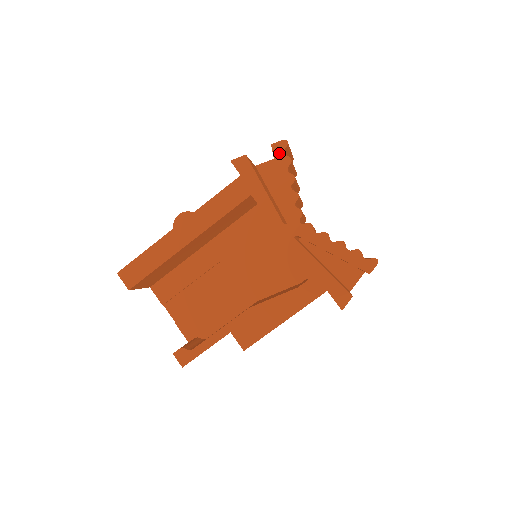
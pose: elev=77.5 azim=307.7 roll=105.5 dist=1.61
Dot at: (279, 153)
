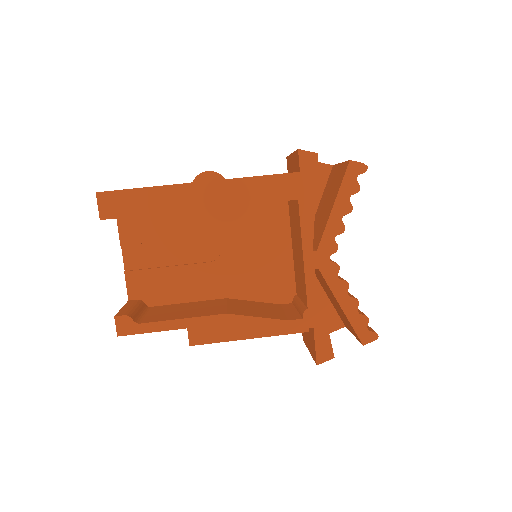
Dot at: (352, 174)
